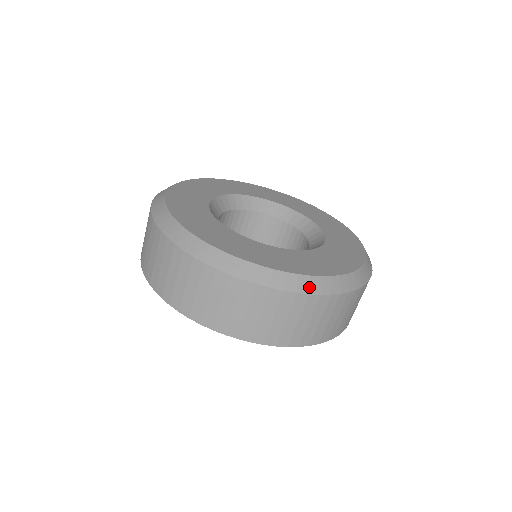
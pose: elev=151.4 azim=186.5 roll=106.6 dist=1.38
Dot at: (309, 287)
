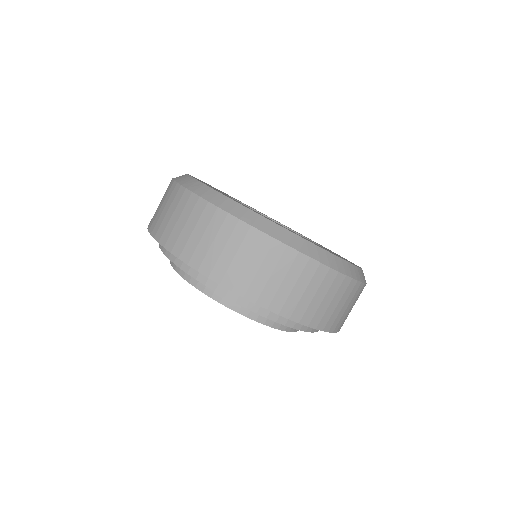
Dot at: occluded
